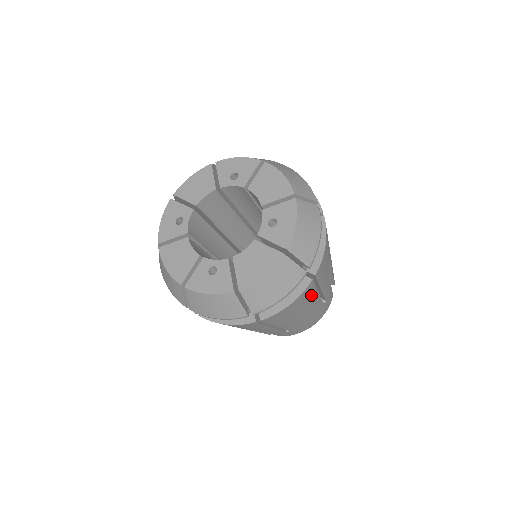
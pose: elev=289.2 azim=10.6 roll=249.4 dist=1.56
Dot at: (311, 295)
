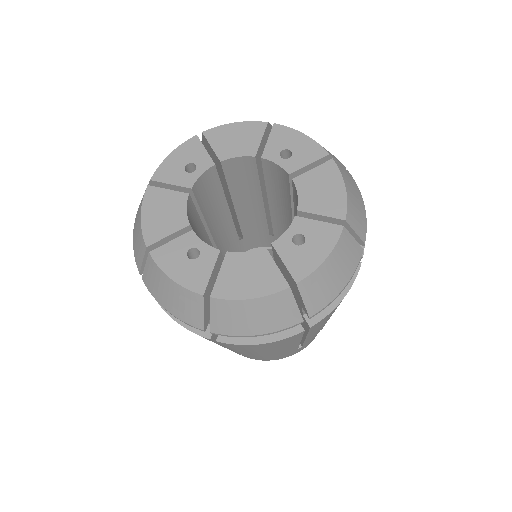
Dot at: (291, 341)
